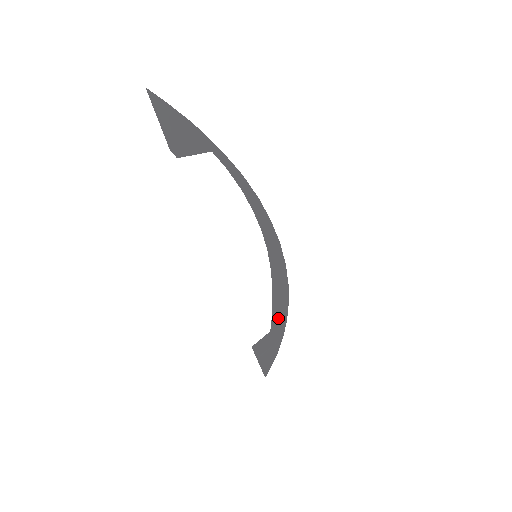
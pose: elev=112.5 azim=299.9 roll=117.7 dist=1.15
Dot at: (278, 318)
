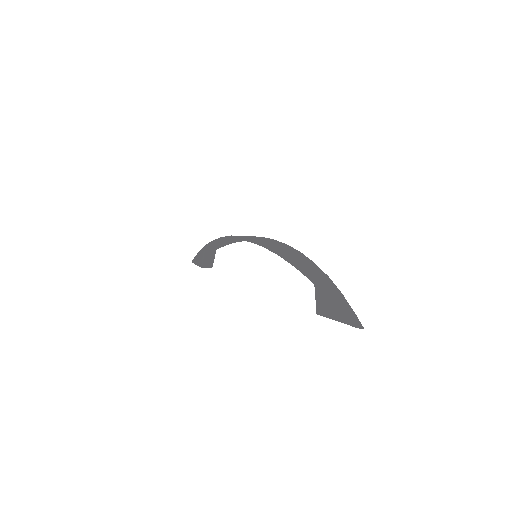
Dot at: (222, 245)
